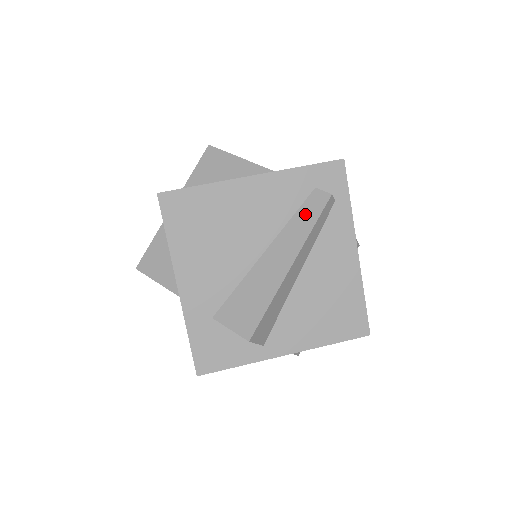
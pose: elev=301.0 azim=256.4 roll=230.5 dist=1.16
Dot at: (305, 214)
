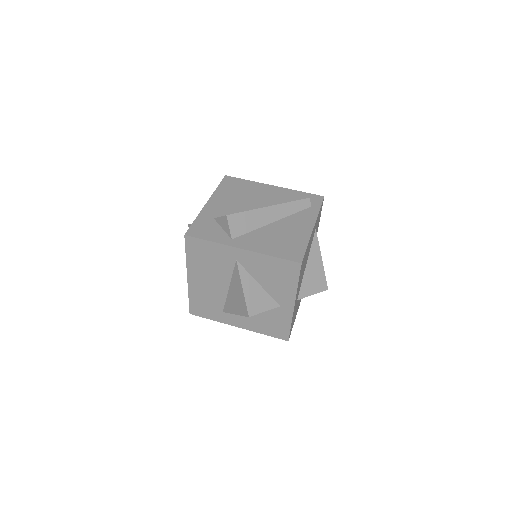
Dot at: occluded
